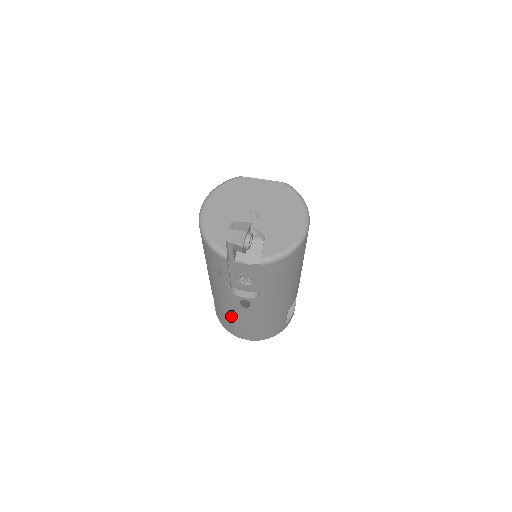
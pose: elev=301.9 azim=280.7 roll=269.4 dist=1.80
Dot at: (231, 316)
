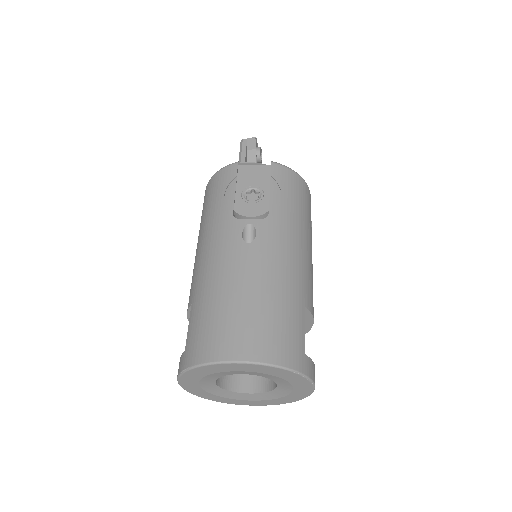
Dot at: (221, 286)
